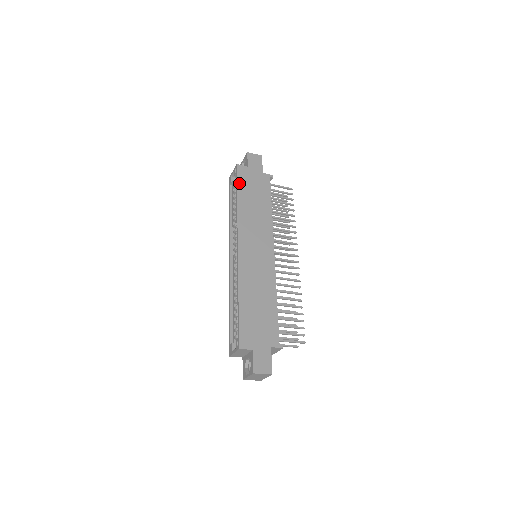
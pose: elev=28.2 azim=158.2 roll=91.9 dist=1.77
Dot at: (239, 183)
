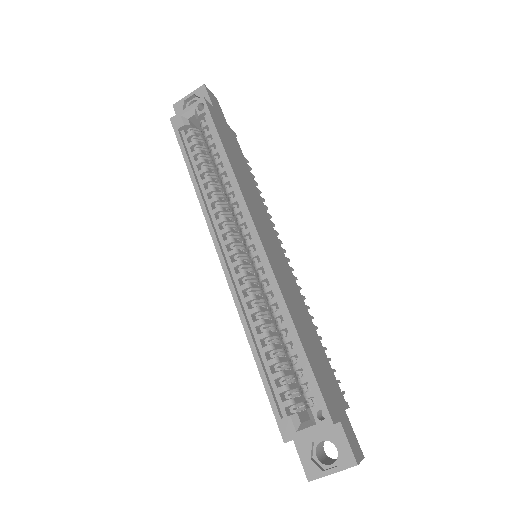
Dot at: (217, 129)
